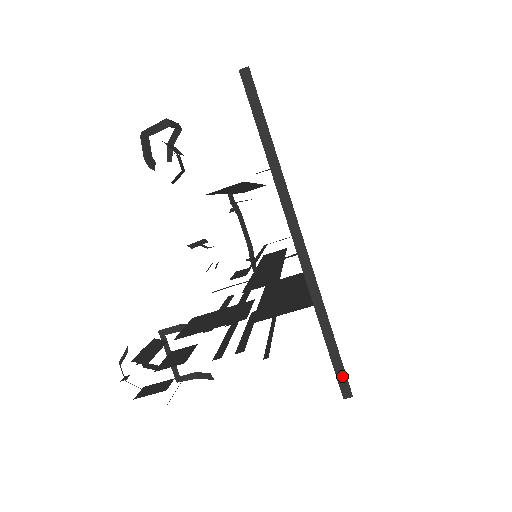
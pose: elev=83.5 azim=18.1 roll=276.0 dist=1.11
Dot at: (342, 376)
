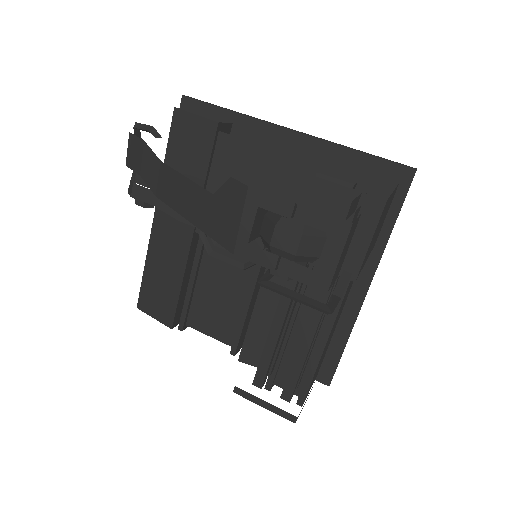
Dot at: (398, 163)
